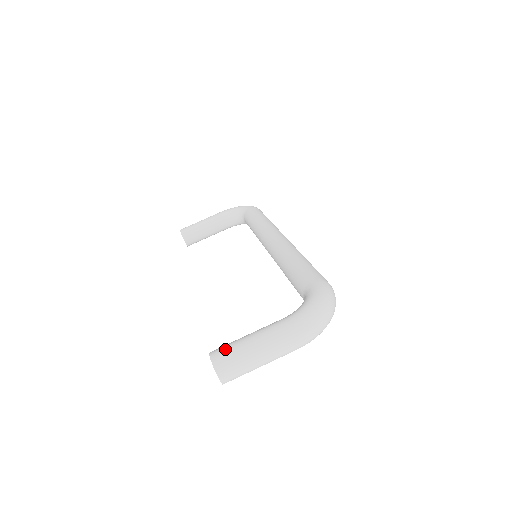
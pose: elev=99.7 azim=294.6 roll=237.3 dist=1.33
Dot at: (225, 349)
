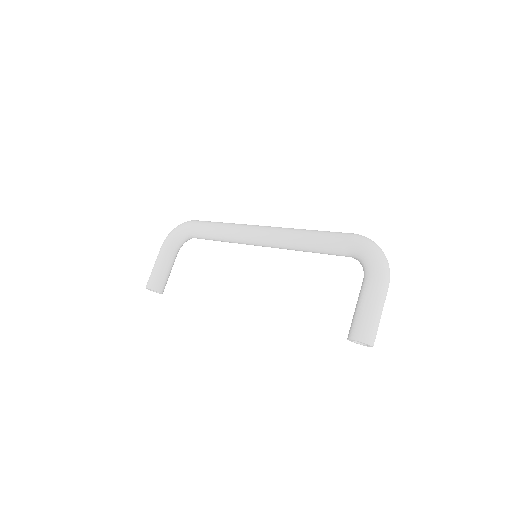
Dot at: (359, 328)
